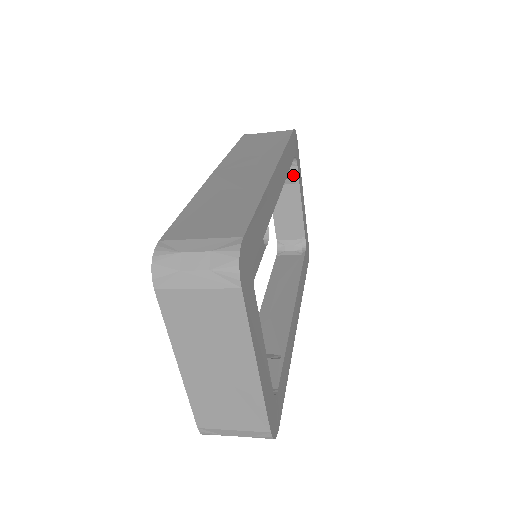
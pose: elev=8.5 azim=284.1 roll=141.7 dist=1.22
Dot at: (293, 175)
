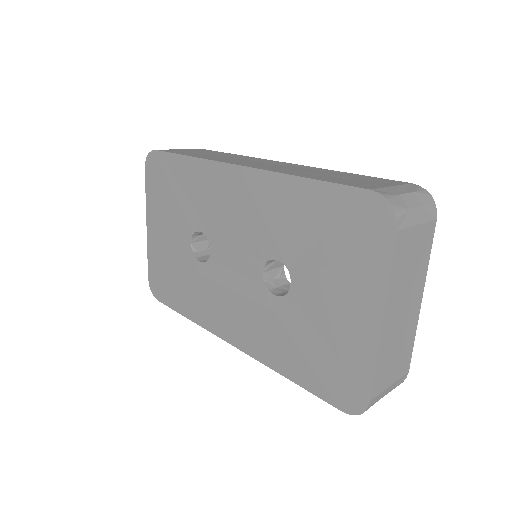
Dot at: occluded
